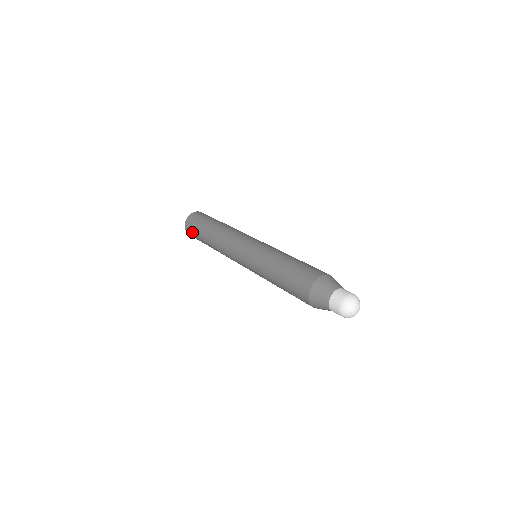
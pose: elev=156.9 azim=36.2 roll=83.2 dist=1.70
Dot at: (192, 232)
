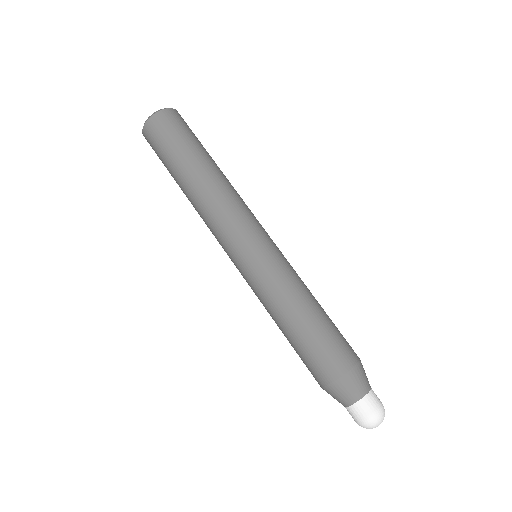
Dot at: (156, 153)
